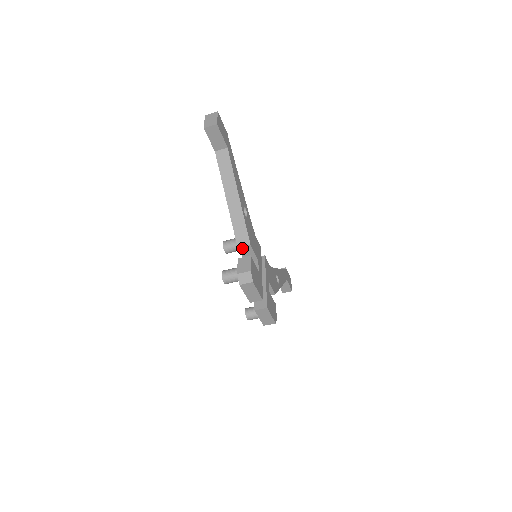
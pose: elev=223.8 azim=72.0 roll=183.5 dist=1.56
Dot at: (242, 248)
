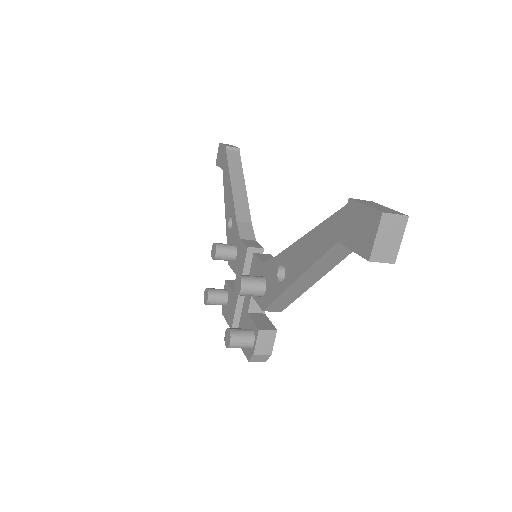
Dot at: (267, 310)
